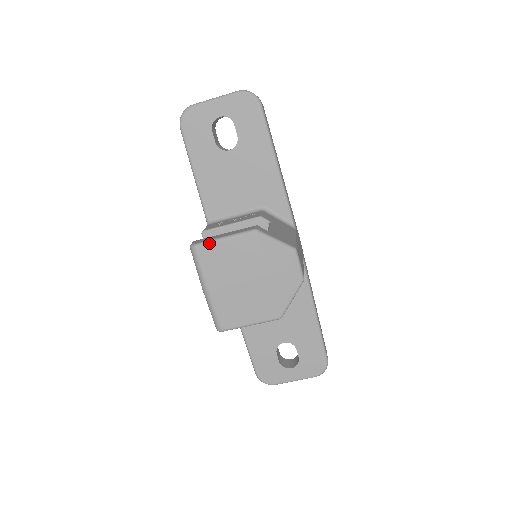
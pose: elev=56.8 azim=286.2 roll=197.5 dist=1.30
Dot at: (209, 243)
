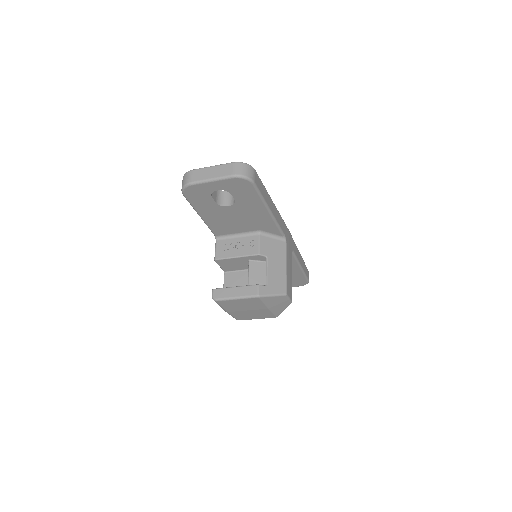
Dot at: (226, 300)
